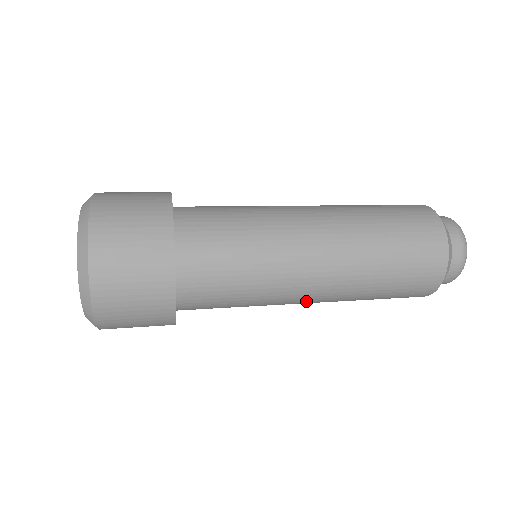
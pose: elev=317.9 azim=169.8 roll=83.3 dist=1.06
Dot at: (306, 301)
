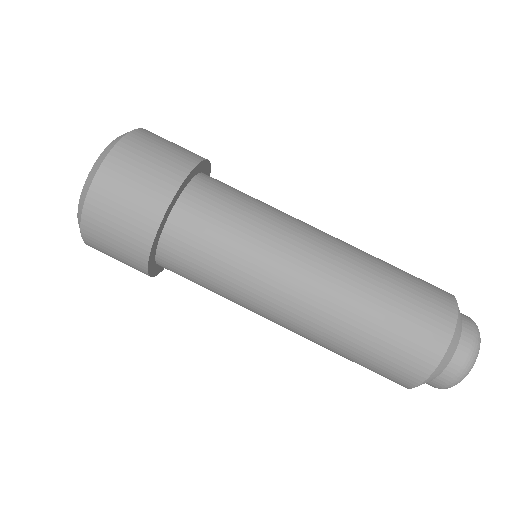
Dot at: (297, 287)
